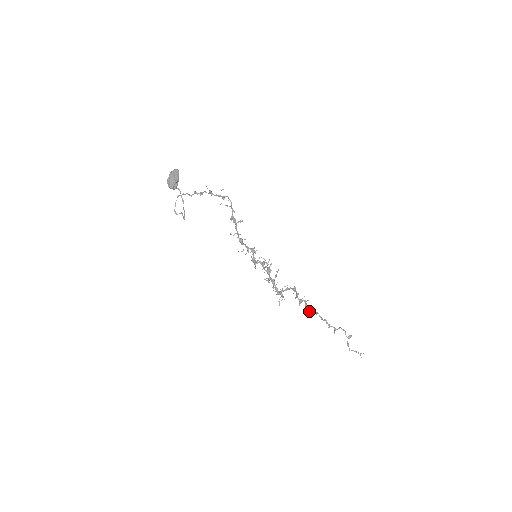
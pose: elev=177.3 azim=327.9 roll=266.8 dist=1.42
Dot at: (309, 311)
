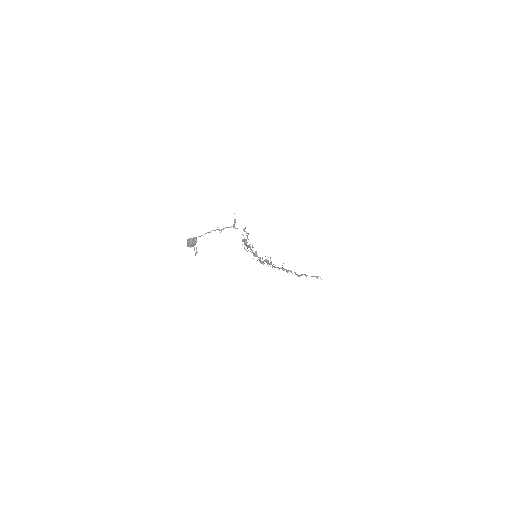
Dot at: occluded
